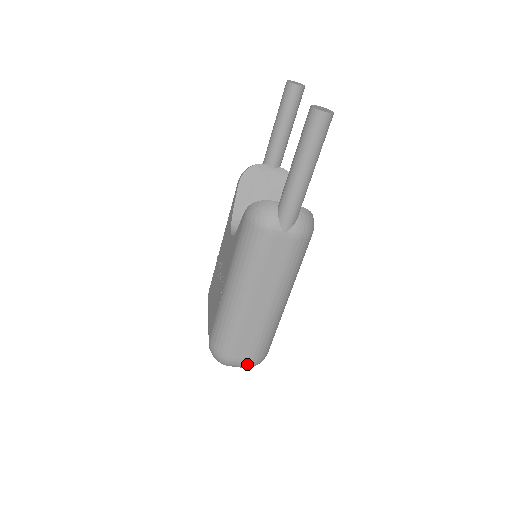
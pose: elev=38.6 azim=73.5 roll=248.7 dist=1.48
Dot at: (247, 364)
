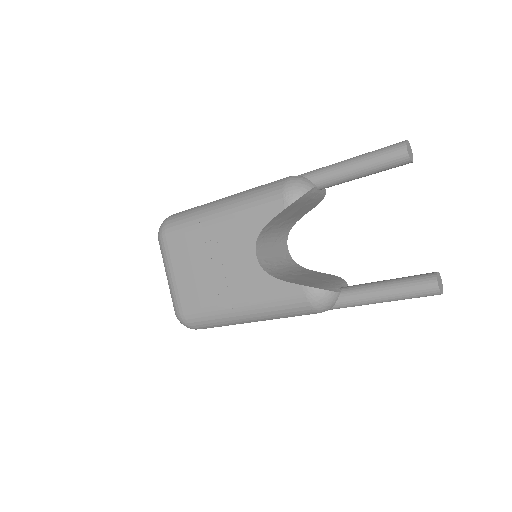
Dot at: occluded
